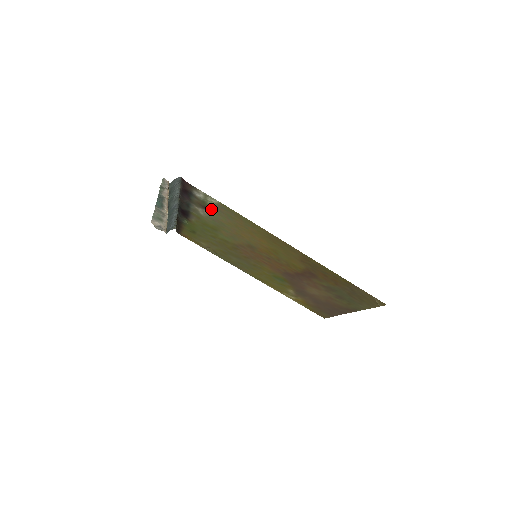
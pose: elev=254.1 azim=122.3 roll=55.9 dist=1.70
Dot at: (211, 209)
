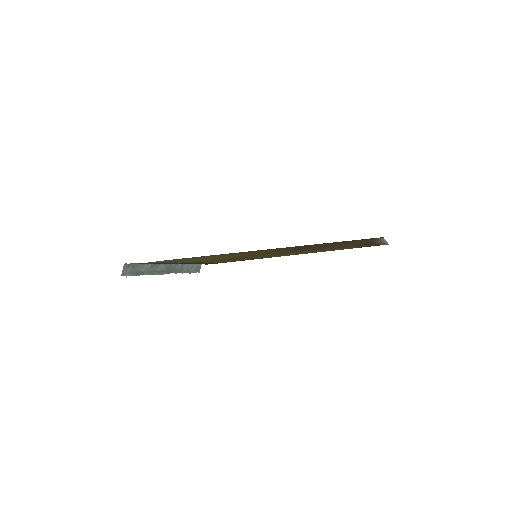
Dot at: (174, 261)
